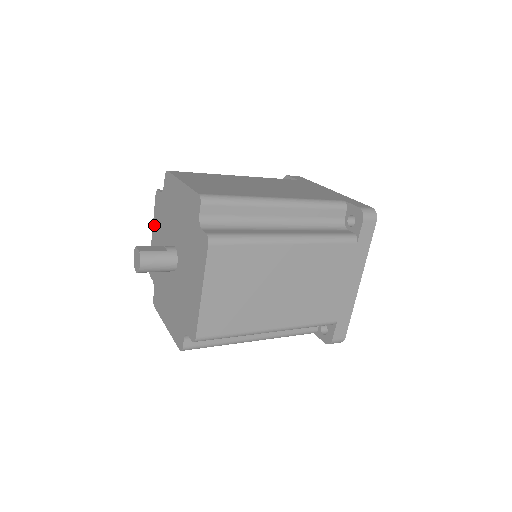
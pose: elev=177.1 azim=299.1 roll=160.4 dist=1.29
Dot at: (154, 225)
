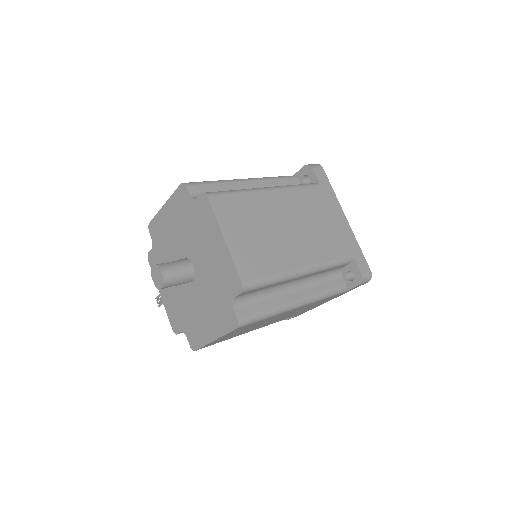
Dot at: occluded
